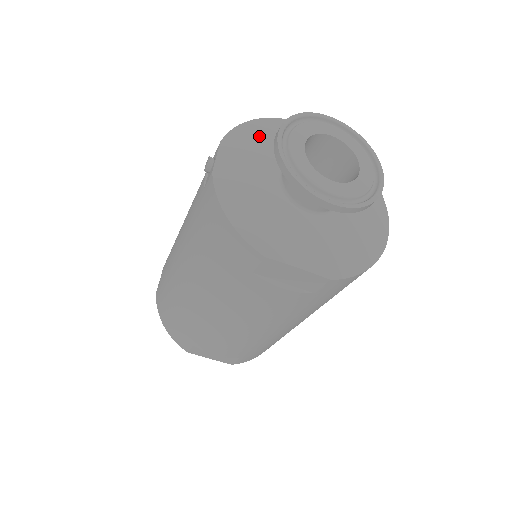
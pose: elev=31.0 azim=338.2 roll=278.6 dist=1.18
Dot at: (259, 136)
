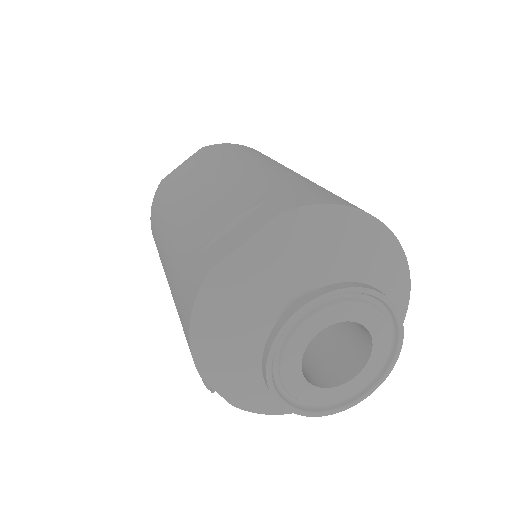
Dot at: (220, 336)
